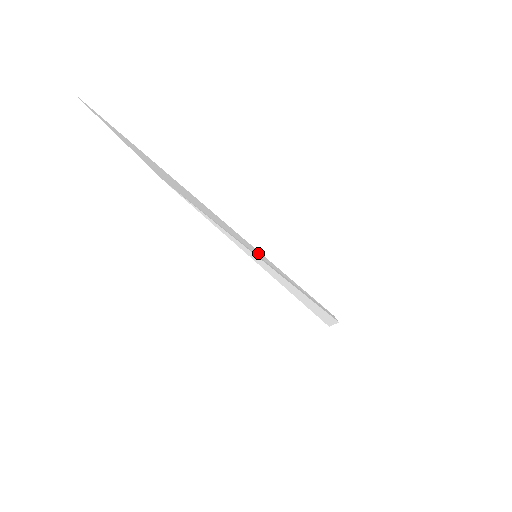
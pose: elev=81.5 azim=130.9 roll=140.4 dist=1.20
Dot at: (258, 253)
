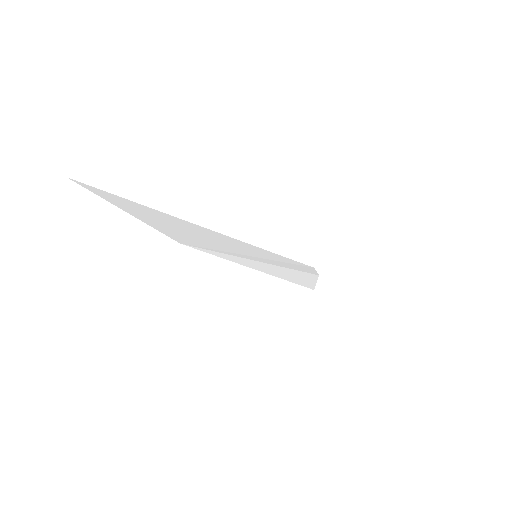
Dot at: (257, 251)
